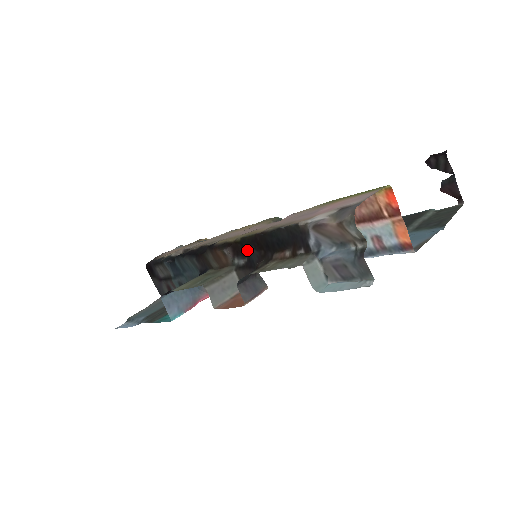
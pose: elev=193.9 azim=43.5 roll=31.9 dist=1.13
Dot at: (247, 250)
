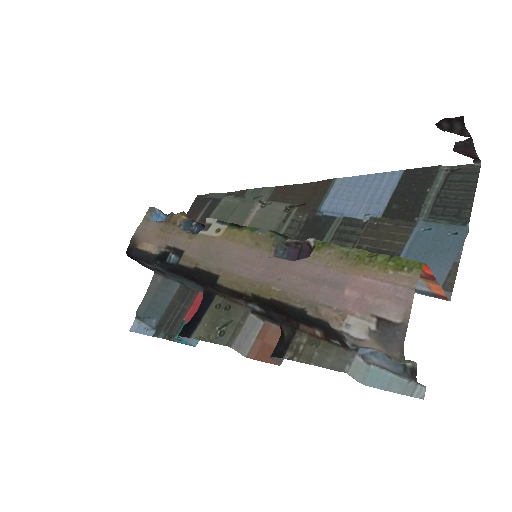
Dot at: (264, 308)
